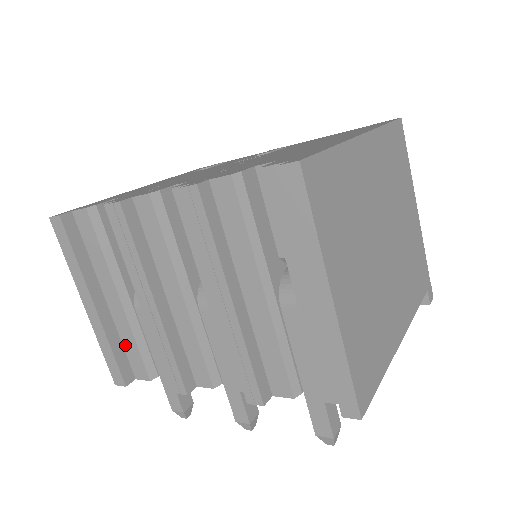
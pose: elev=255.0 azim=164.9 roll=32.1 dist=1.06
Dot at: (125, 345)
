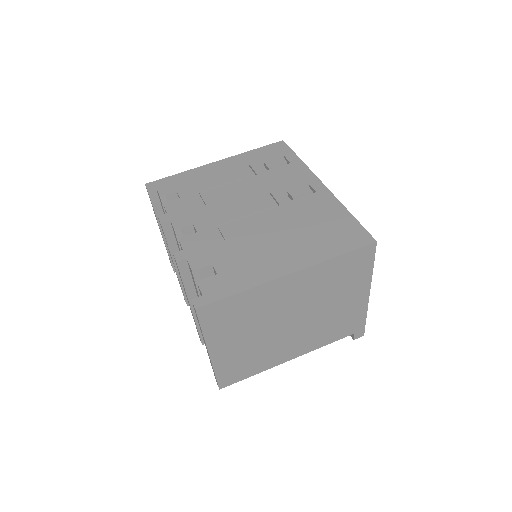
Dot at: occluded
